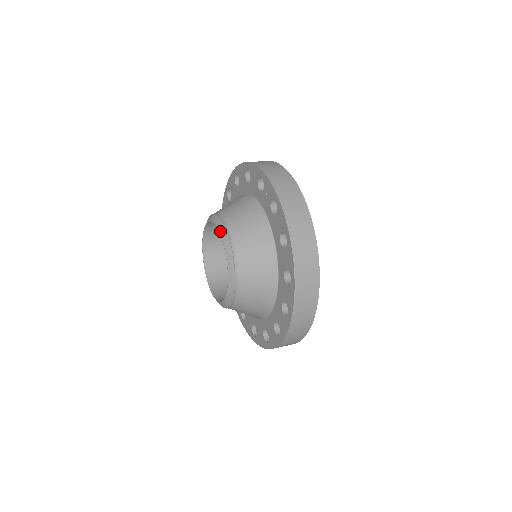
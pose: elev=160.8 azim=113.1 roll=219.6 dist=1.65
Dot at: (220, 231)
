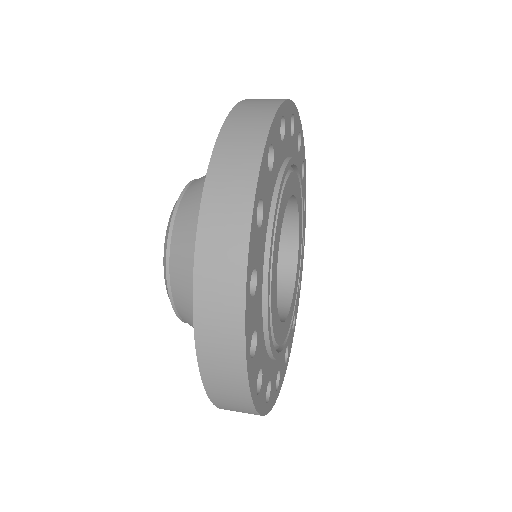
Dot at: occluded
